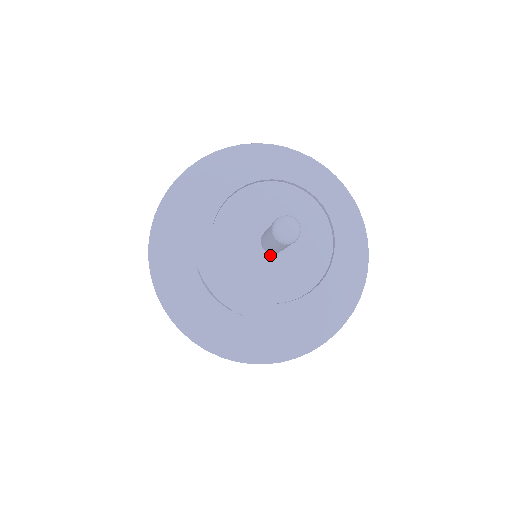
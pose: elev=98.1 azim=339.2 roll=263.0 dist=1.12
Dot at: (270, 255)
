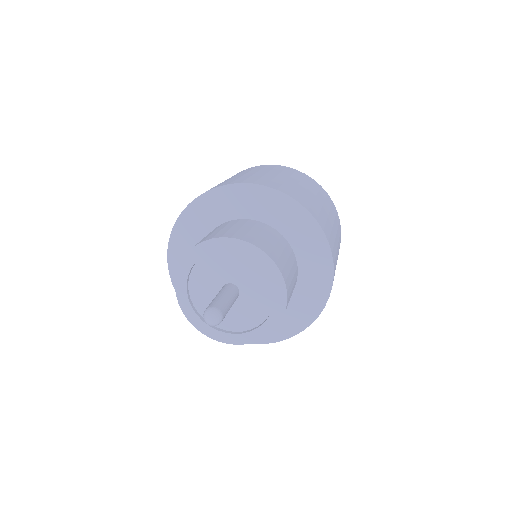
Dot at: (237, 300)
